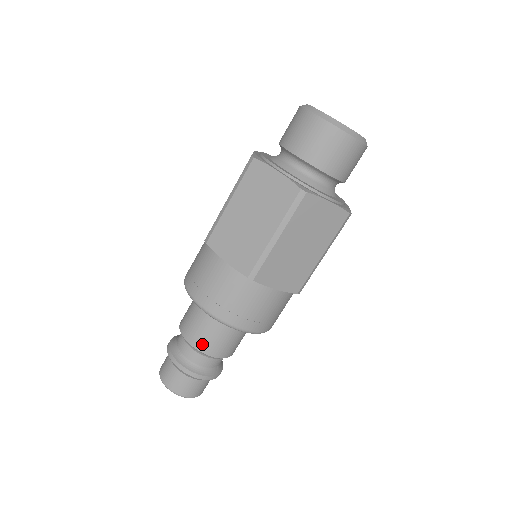
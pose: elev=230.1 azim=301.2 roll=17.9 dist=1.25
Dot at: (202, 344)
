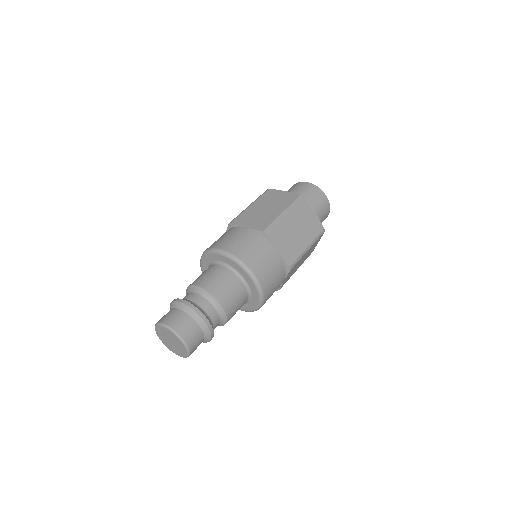
Dot at: (212, 287)
